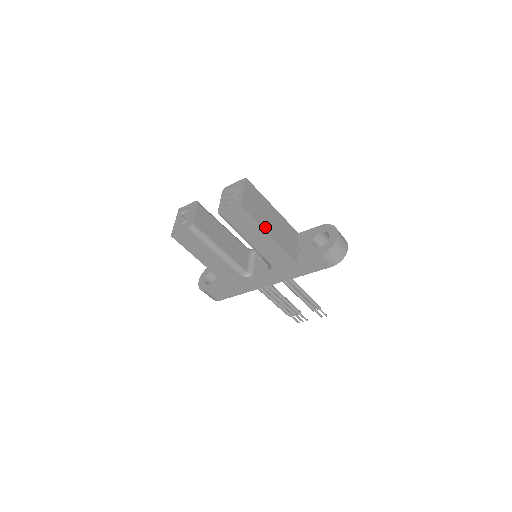
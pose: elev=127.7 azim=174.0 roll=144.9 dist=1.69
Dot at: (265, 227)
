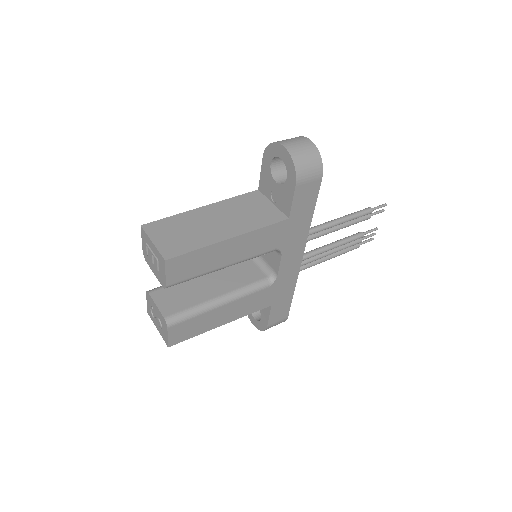
Dot at: (216, 239)
